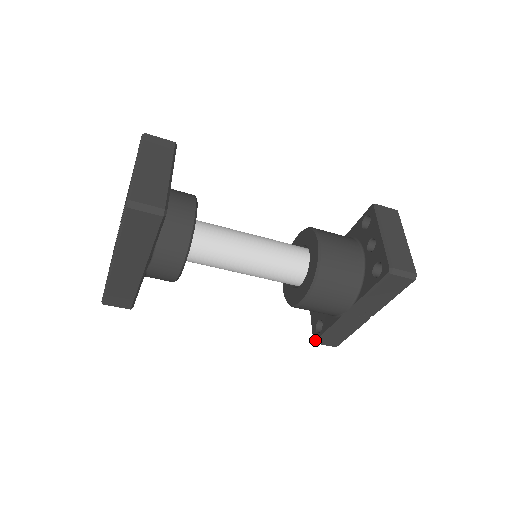
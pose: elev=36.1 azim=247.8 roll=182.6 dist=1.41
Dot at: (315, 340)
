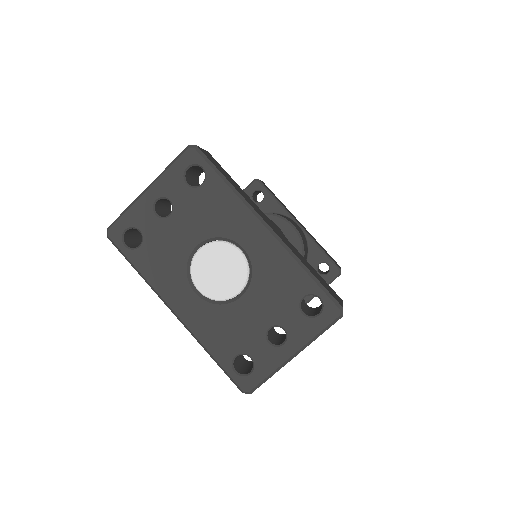
Dot at: occluded
